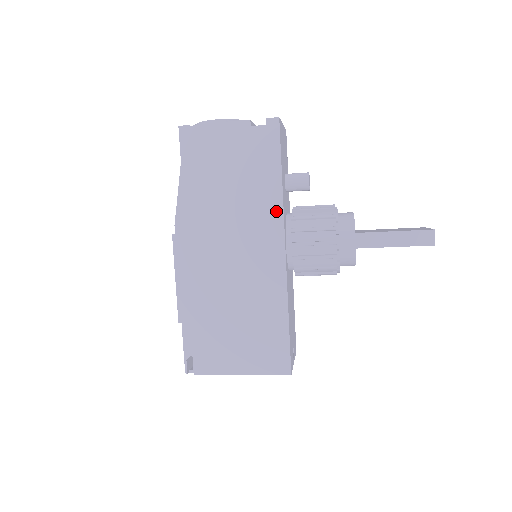
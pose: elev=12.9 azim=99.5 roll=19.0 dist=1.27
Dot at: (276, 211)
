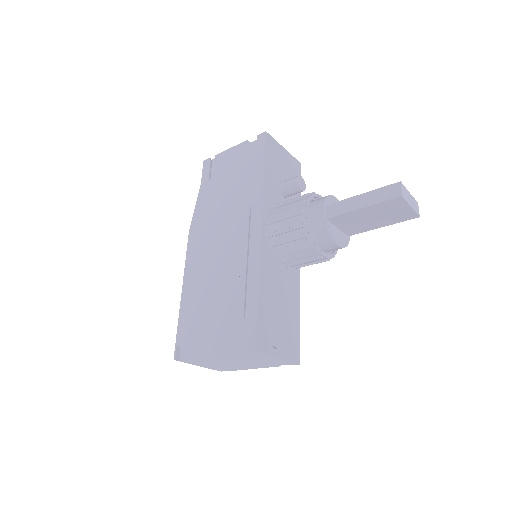
Dot at: (257, 199)
